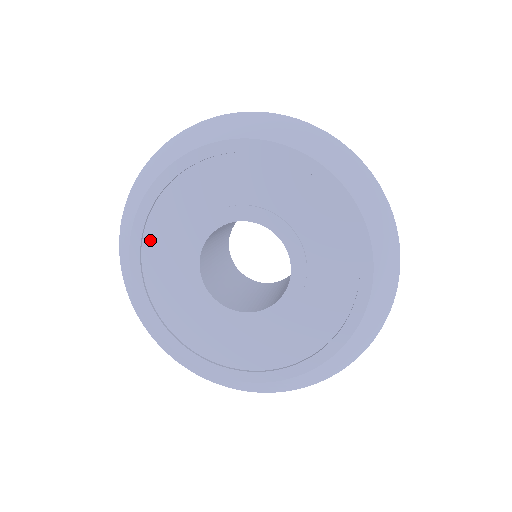
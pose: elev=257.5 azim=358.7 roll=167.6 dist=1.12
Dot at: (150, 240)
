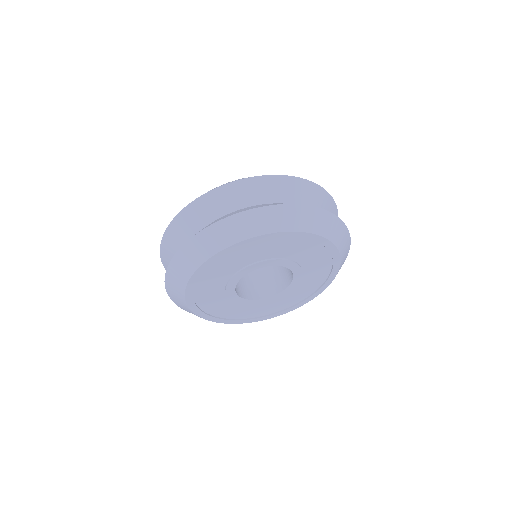
Dot at: (200, 285)
